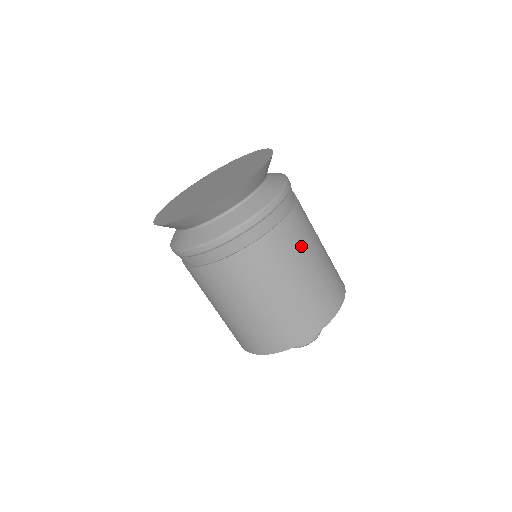
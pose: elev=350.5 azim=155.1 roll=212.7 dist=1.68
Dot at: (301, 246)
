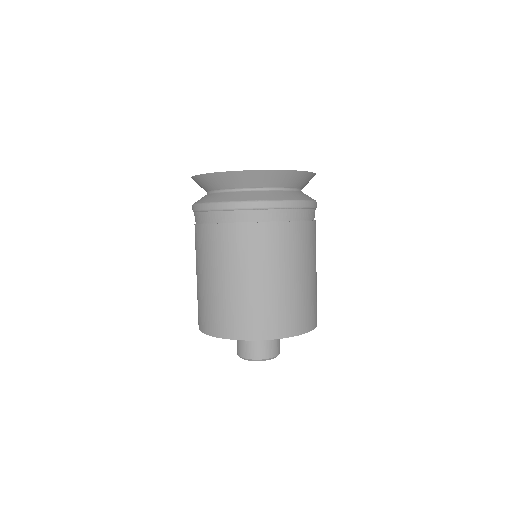
Dot at: occluded
